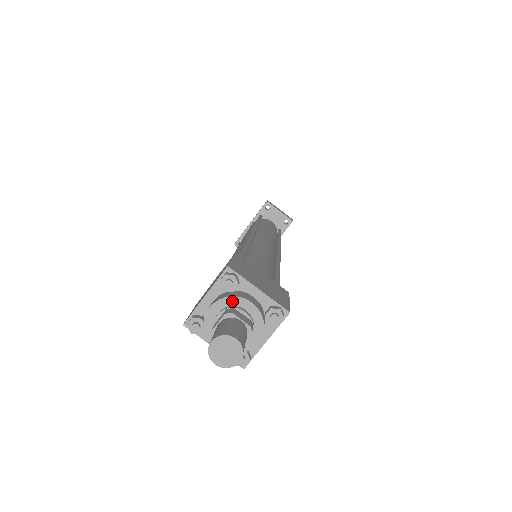
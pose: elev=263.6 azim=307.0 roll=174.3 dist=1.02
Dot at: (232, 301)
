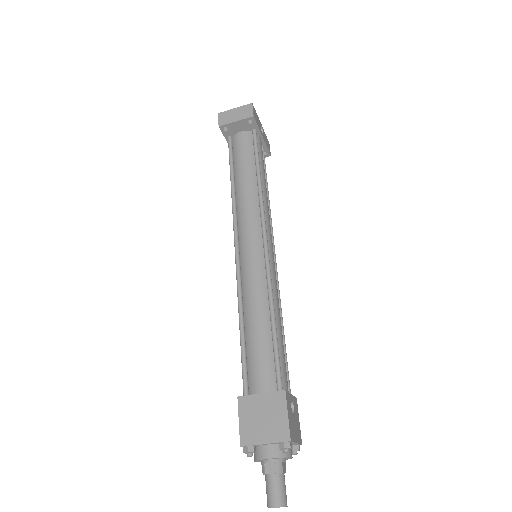
Dot at: (260, 460)
